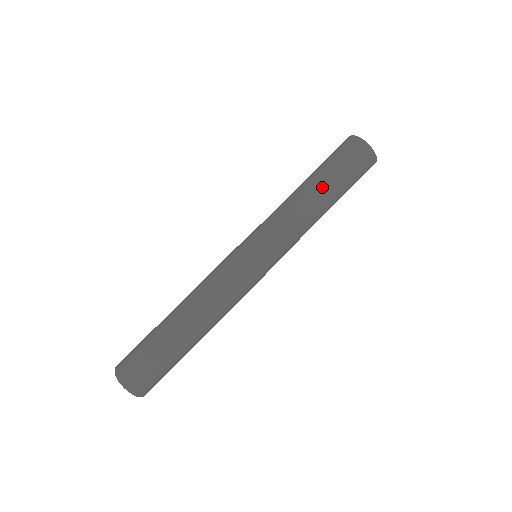
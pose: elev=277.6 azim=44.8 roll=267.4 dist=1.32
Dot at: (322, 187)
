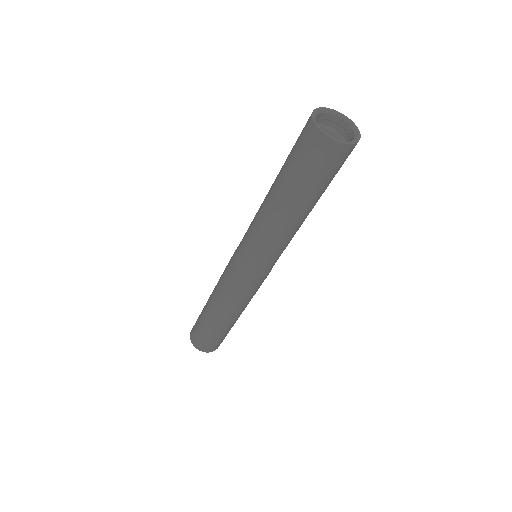
Dot at: (289, 202)
